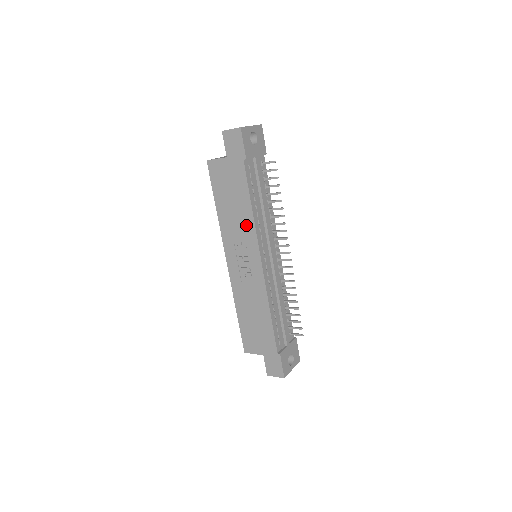
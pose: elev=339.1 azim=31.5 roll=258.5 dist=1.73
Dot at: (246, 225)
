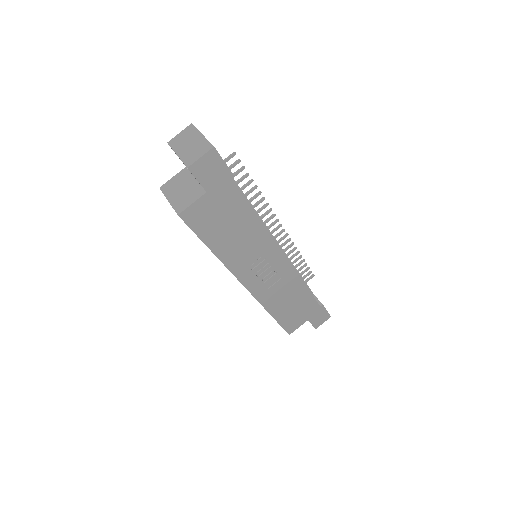
Dot at: (257, 239)
